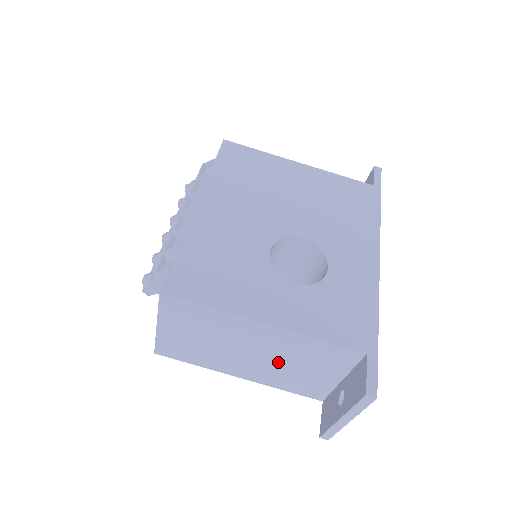
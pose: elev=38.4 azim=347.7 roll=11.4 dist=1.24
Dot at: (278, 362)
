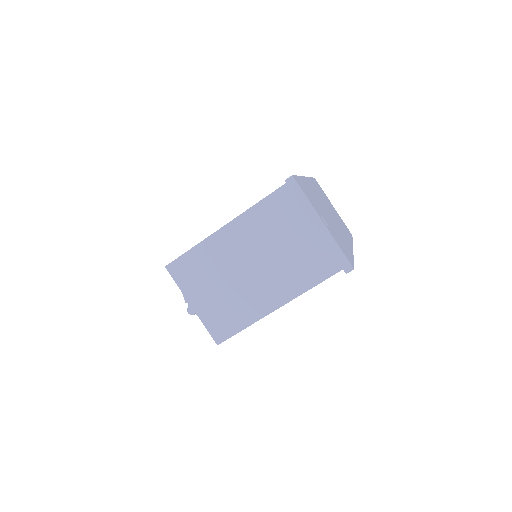
Dot at: (272, 256)
